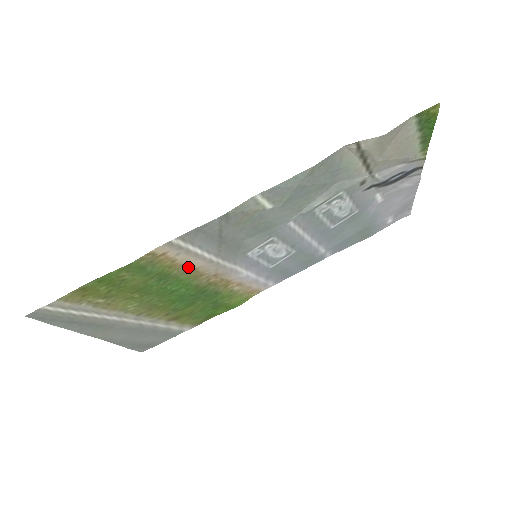
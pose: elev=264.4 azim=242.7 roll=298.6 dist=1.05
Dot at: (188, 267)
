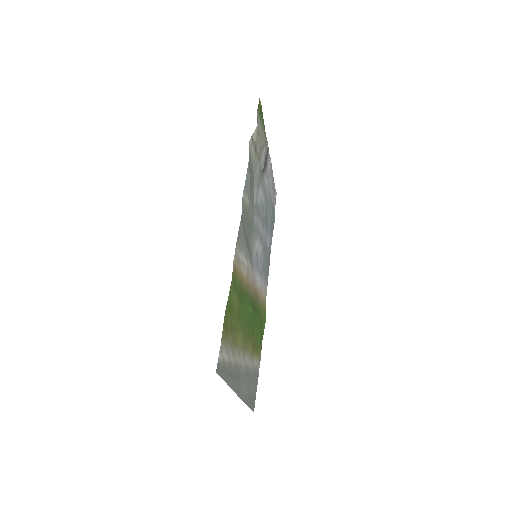
Dot at: (244, 279)
